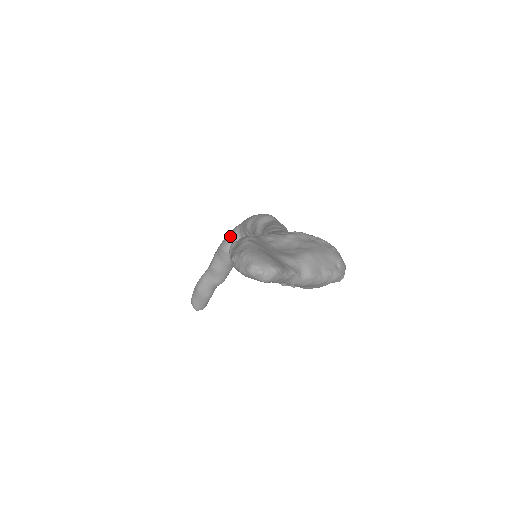
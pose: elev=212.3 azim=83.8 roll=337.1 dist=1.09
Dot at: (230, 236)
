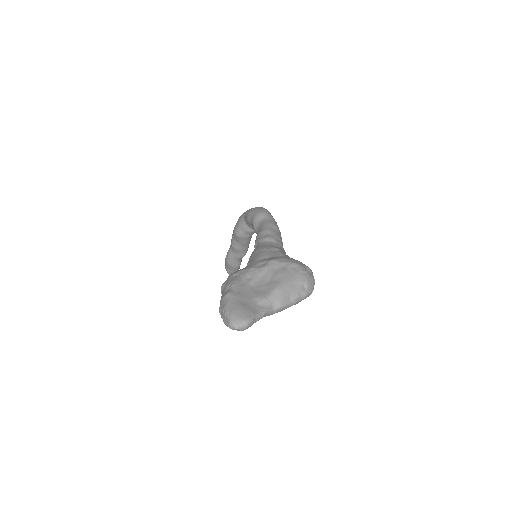
Dot at: (239, 224)
